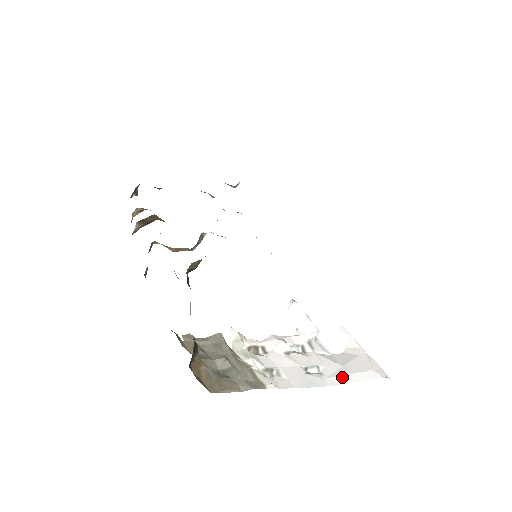
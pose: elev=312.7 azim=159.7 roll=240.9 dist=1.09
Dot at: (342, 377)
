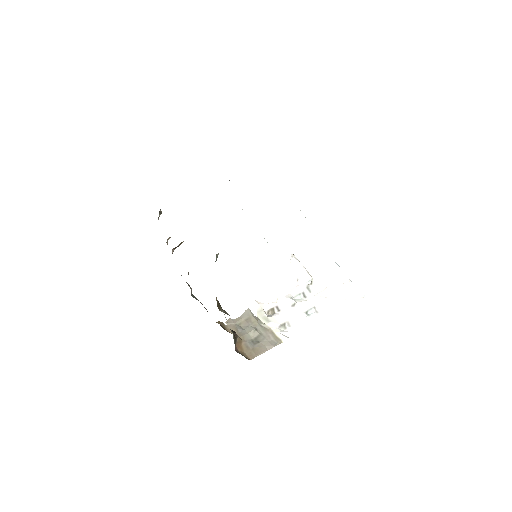
Dot at: (331, 310)
